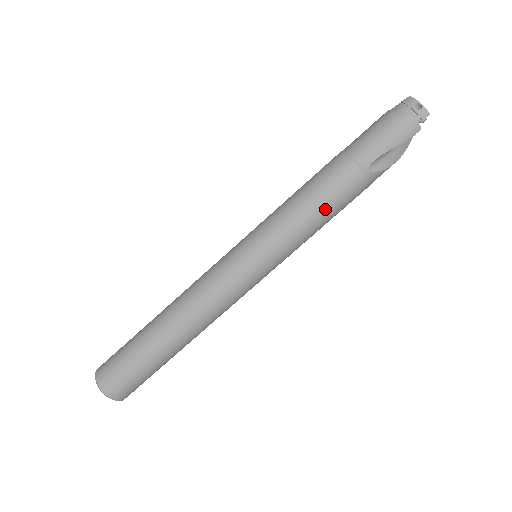
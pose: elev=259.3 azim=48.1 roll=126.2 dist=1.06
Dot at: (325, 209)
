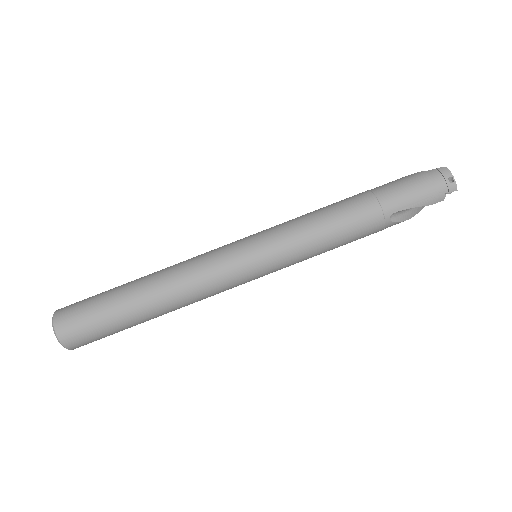
Dot at: (338, 238)
